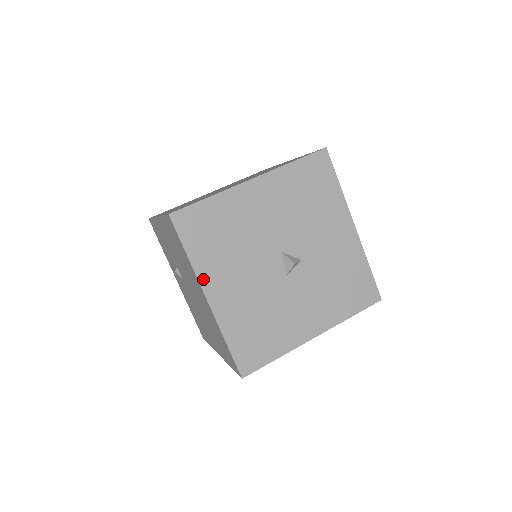
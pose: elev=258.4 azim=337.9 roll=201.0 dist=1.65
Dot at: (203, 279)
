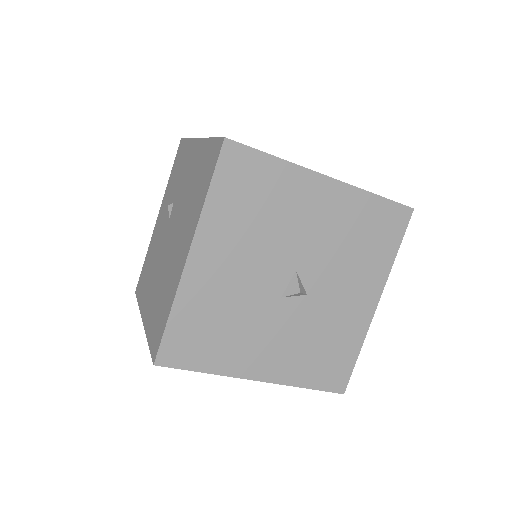
Dot at: (202, 232)
